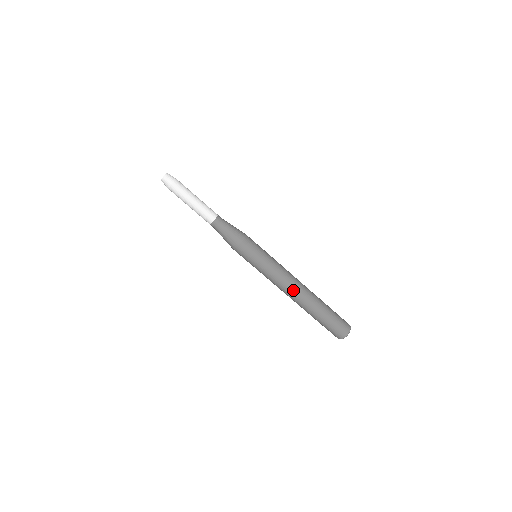
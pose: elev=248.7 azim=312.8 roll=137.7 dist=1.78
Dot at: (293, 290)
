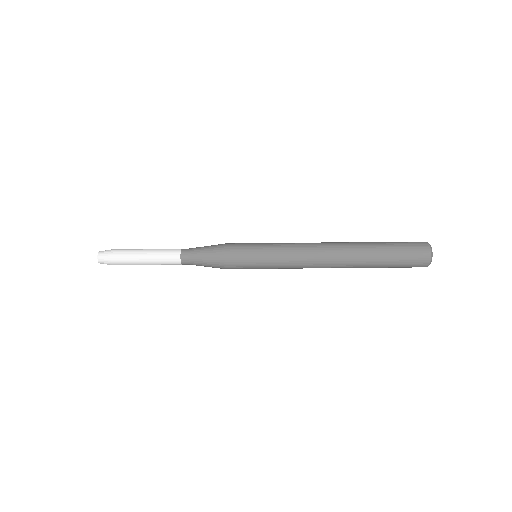
Dot at: (324, 249)
